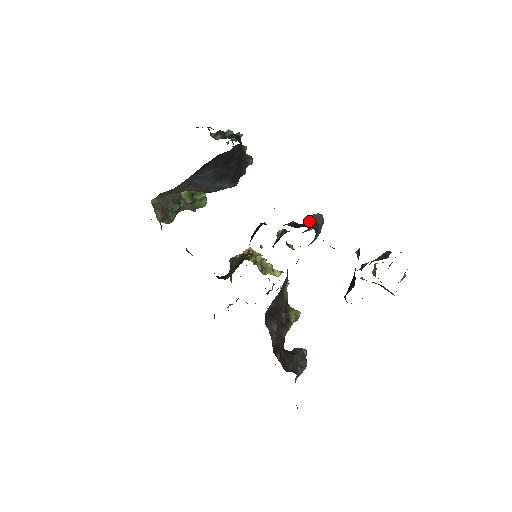
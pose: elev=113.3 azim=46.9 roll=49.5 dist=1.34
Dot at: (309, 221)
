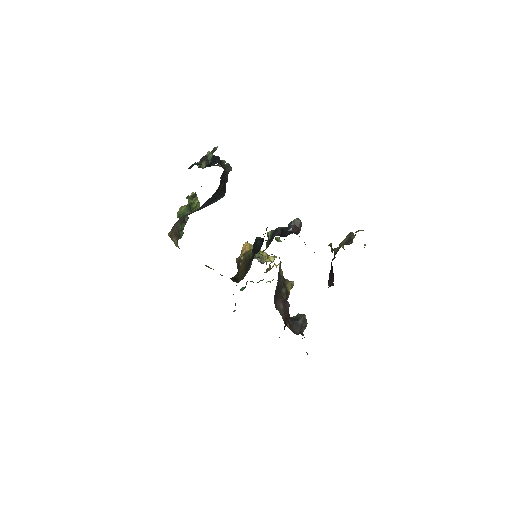
Dot at: (291, 226)
